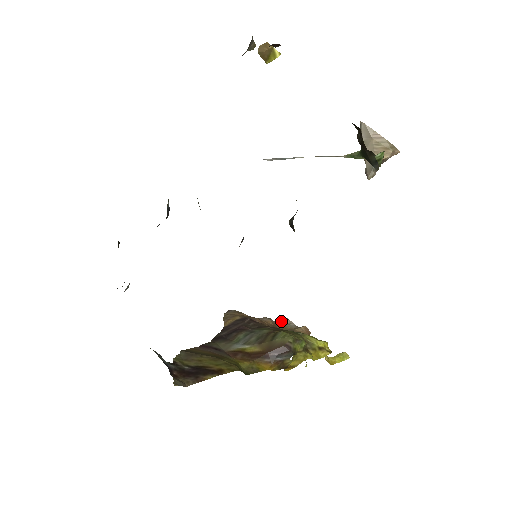
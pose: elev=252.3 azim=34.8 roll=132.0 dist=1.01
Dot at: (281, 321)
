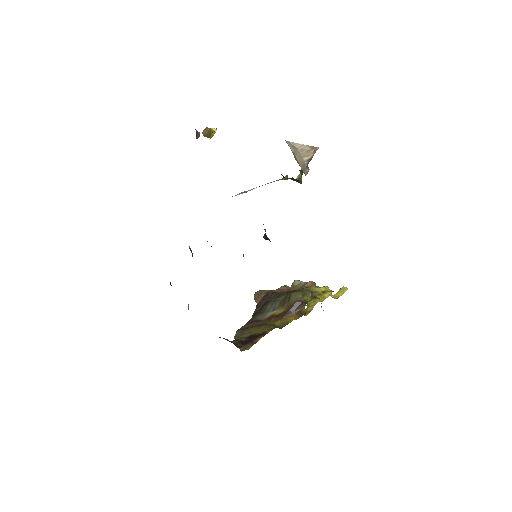
Dot at: (294, 284)
